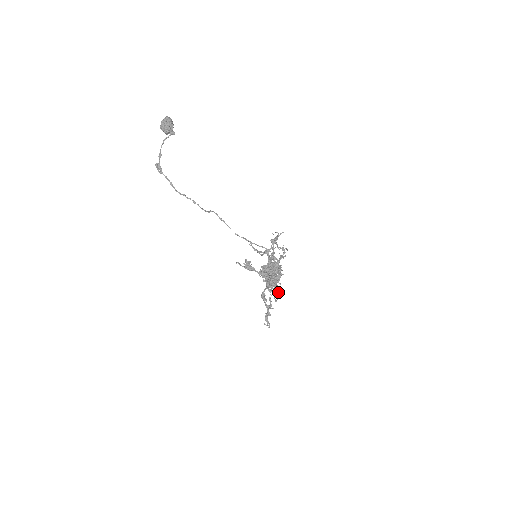
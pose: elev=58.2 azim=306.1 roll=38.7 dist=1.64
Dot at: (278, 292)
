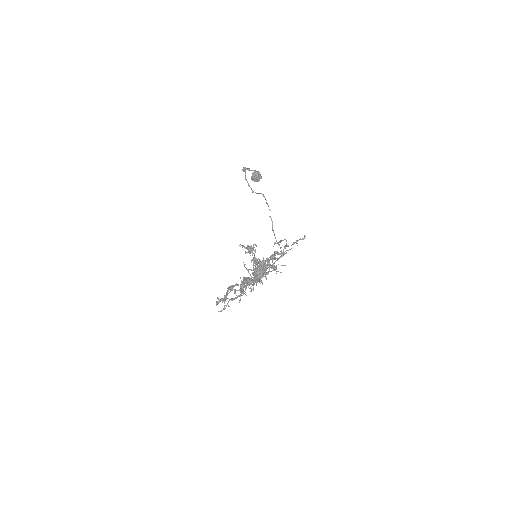
Dot at: occluded
